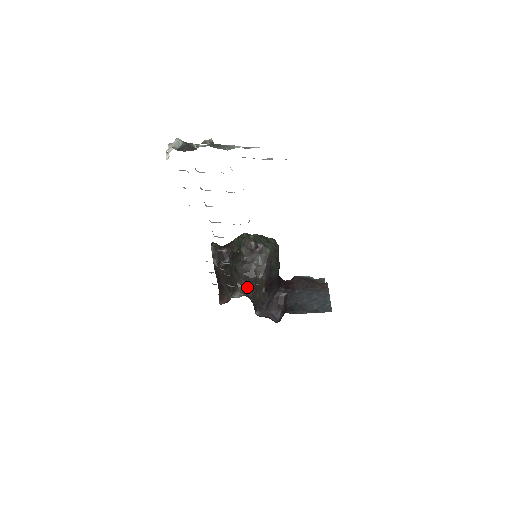
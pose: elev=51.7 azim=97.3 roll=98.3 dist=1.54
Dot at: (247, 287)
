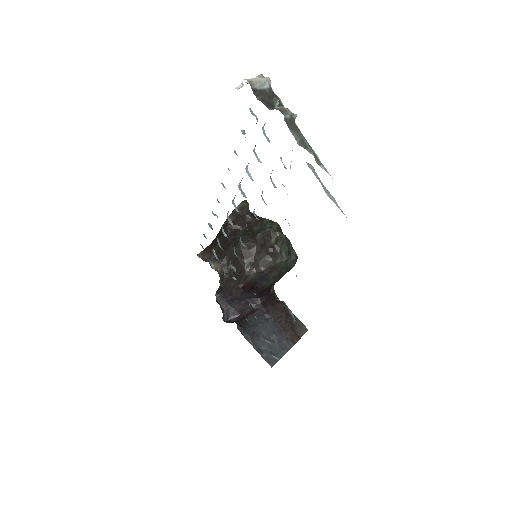
Dot at: (230, 268)
